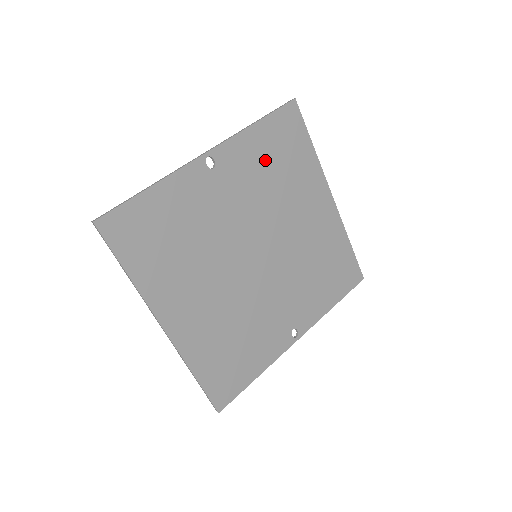
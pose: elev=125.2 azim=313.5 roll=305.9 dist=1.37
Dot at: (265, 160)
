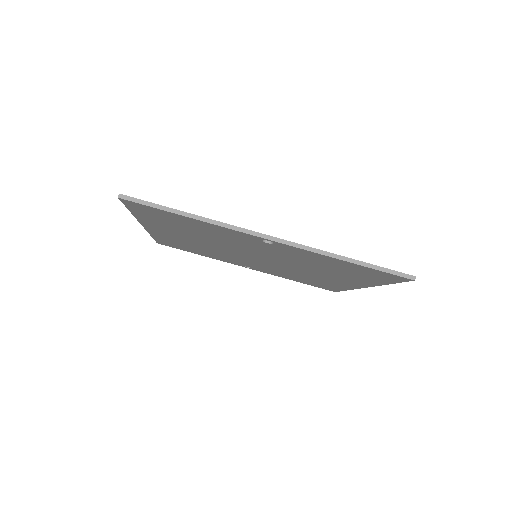
Dot at: (327, 264)
